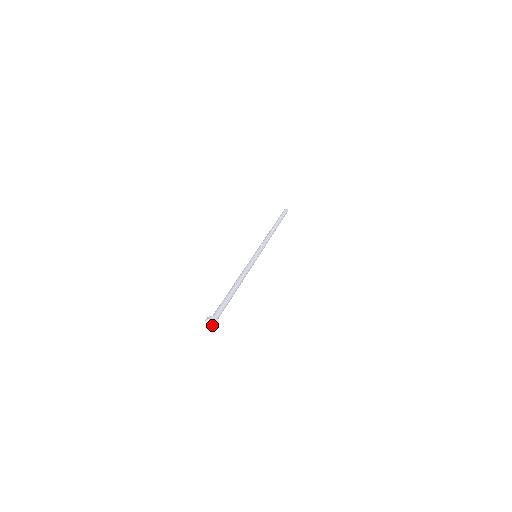
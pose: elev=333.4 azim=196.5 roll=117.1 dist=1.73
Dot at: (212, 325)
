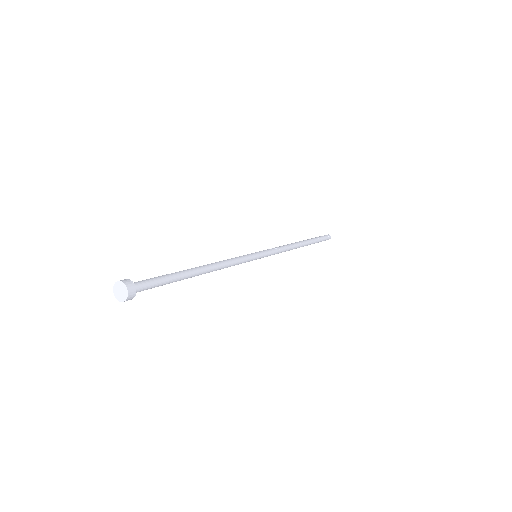
Dot at: (123, 292)
